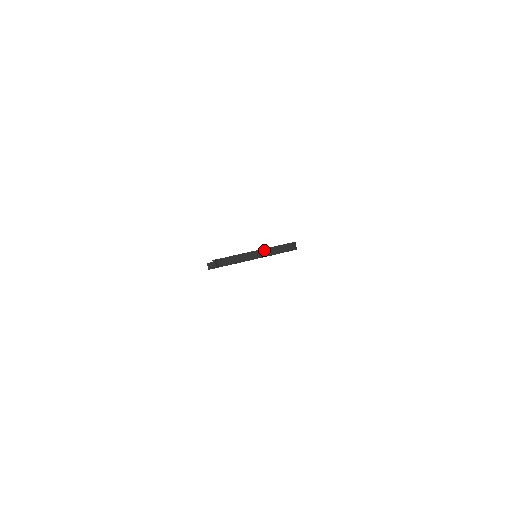
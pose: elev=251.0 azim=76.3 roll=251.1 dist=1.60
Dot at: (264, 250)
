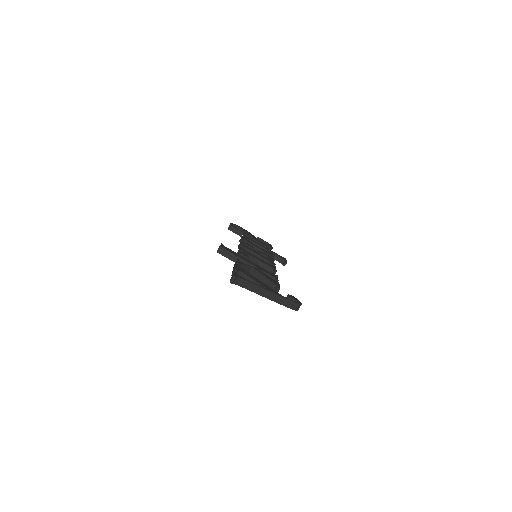
Dot at: (276, 295)
